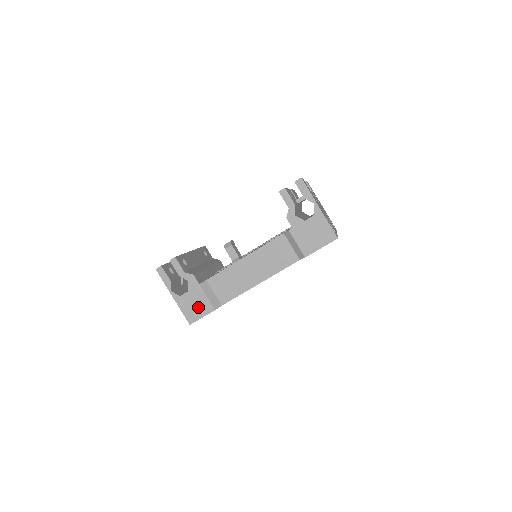
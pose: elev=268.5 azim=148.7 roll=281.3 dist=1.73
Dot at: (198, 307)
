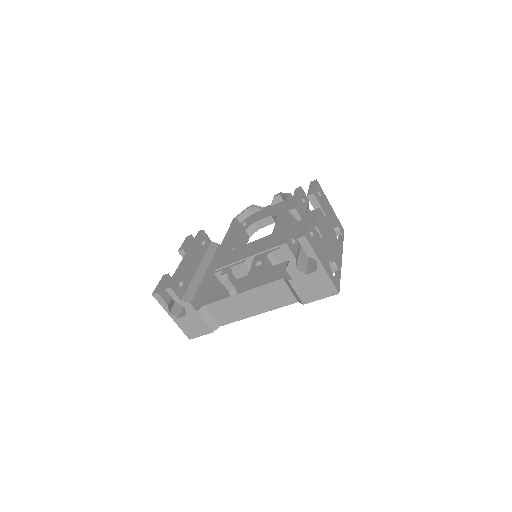
Dot at: (196, 328)
